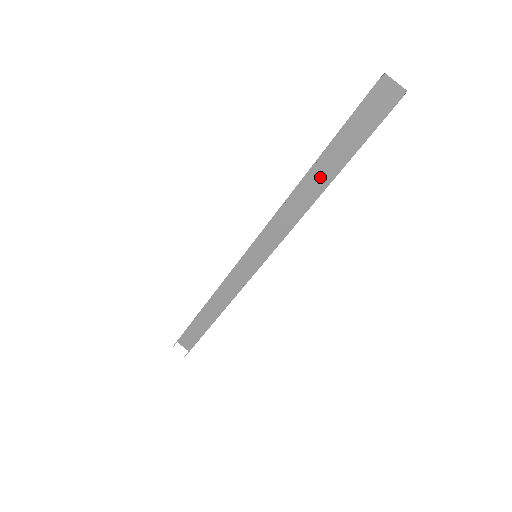
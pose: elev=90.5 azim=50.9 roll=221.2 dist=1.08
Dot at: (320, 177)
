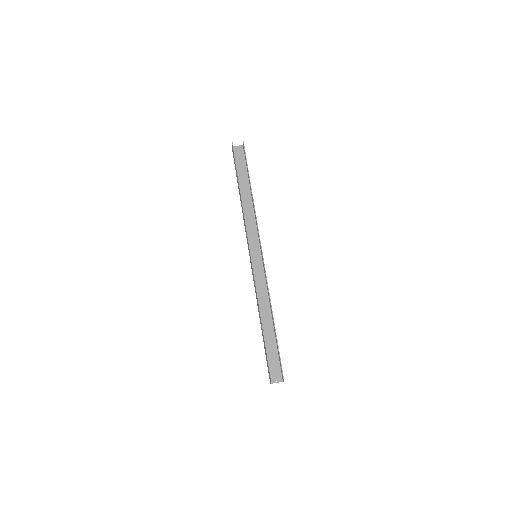
Dot at: (246, 195)
